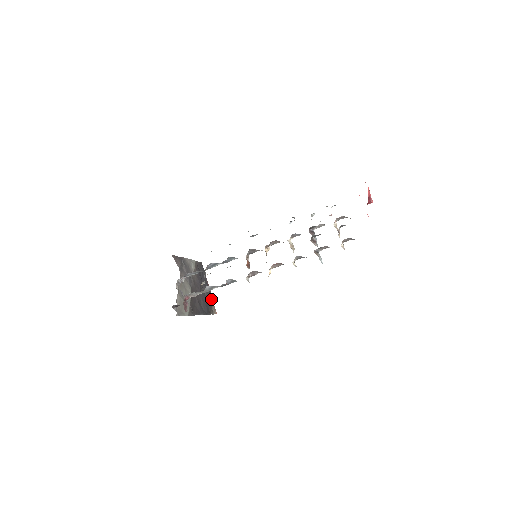
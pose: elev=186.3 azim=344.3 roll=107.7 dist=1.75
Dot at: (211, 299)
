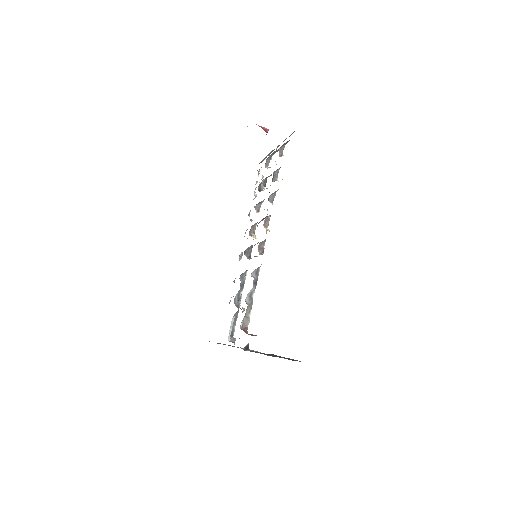
Dot at: occluded
